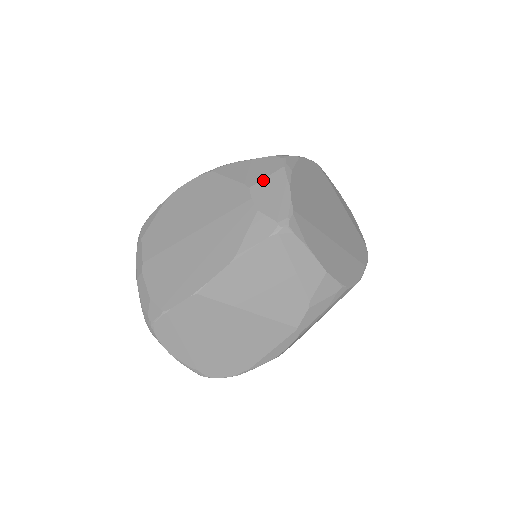
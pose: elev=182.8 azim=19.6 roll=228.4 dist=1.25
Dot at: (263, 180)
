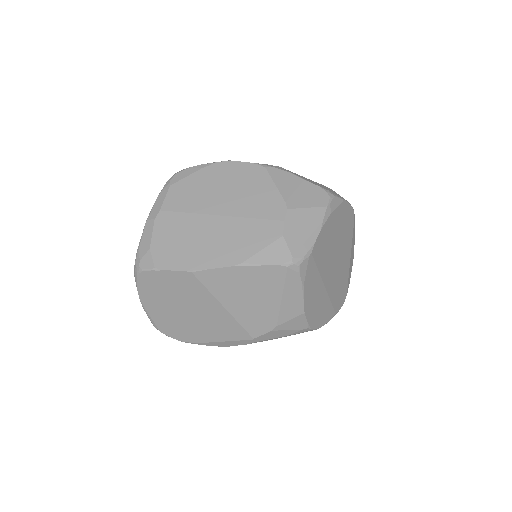
Dot at: (303, 209)
